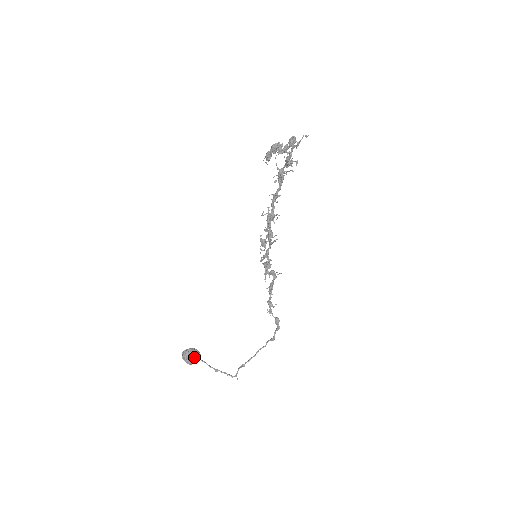
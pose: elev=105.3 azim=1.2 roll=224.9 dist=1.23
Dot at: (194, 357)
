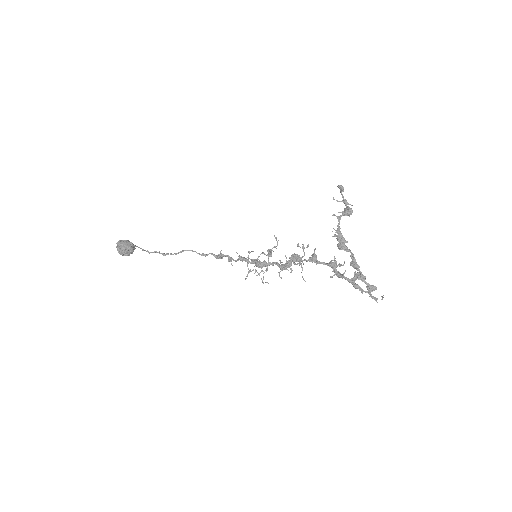
Dot at: (131, 253)
